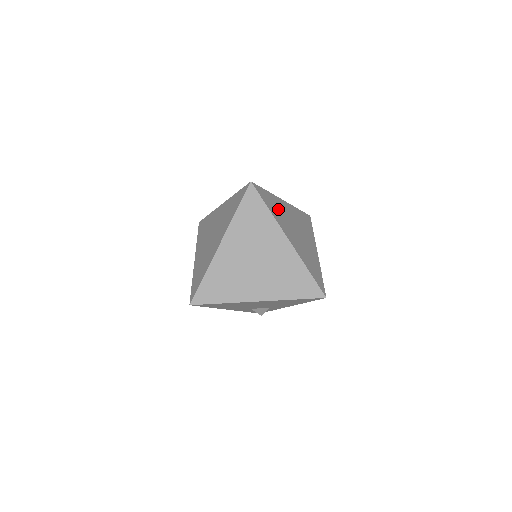
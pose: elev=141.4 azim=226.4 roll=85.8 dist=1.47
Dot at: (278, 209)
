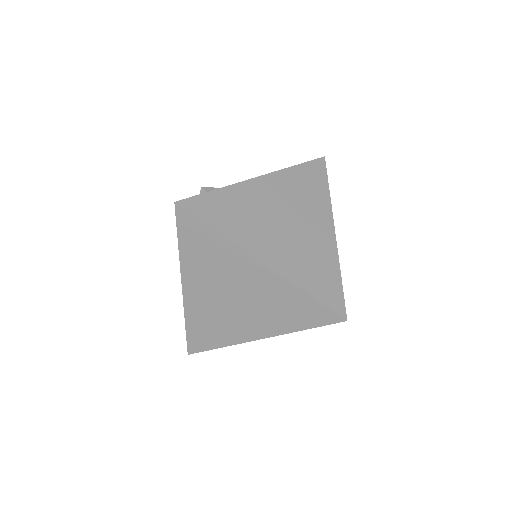
Dot at: (240, 210)
